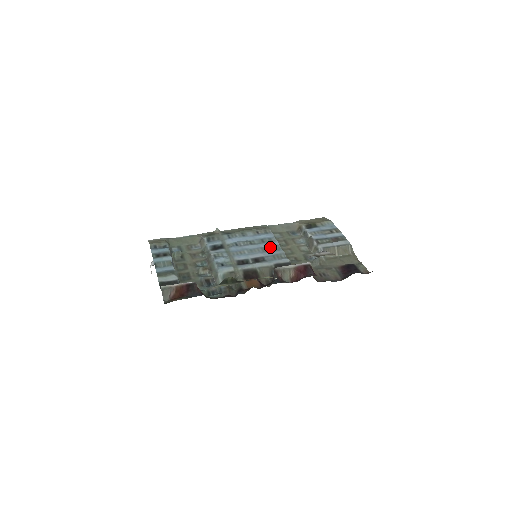
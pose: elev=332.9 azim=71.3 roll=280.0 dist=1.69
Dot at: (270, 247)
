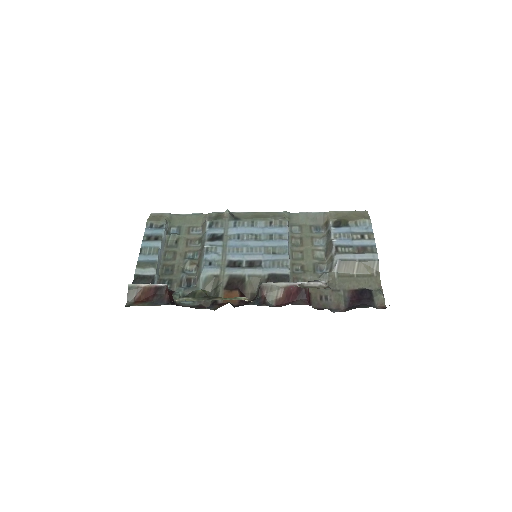
Dot at: (275, 248)
